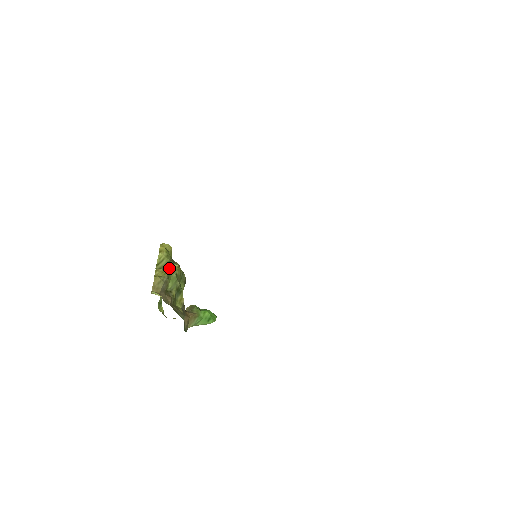
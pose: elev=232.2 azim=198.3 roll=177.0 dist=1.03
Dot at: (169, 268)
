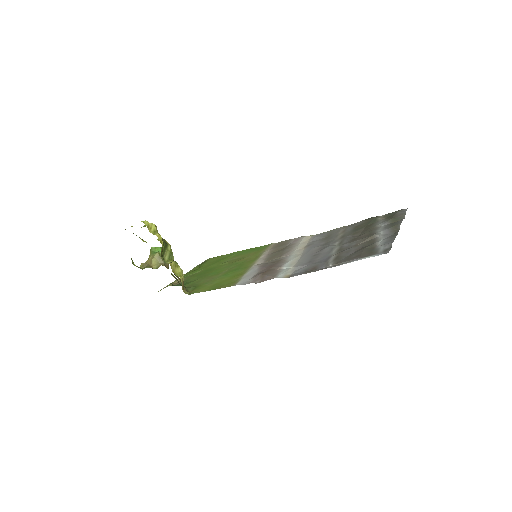
Dot at: (167, 252)
